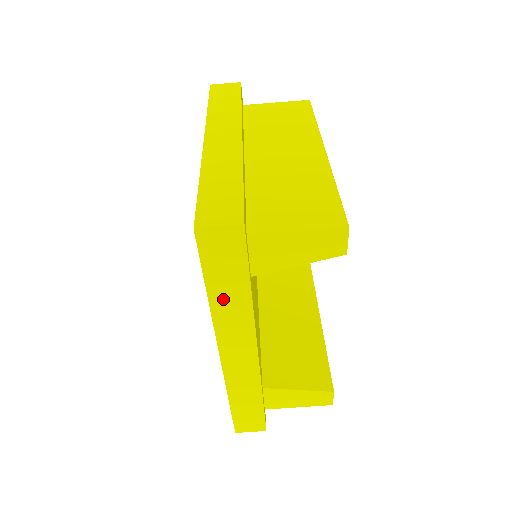
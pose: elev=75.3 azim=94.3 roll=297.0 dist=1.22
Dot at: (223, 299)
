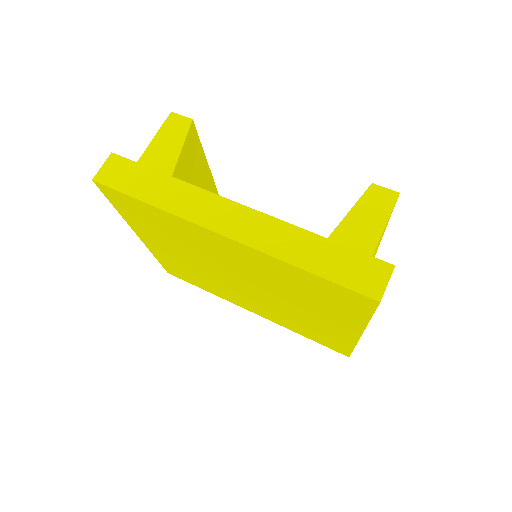
Dot at: (160, 196)
